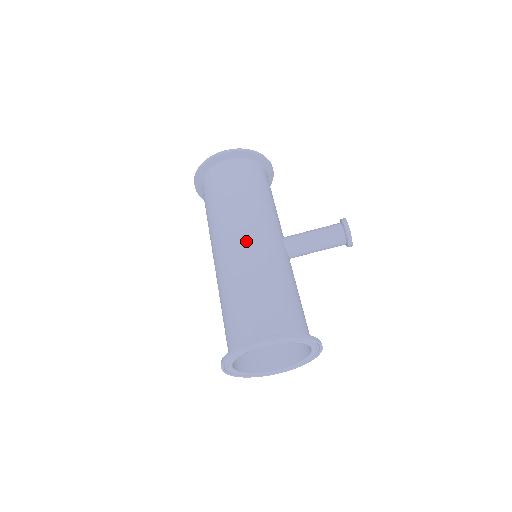
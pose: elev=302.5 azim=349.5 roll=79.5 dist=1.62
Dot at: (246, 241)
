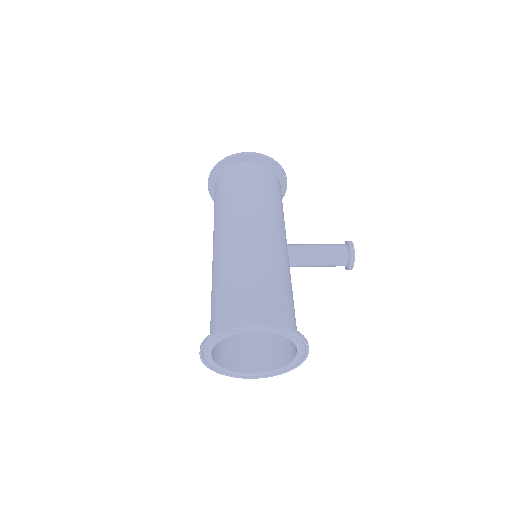
Dot at: (254, 233)
